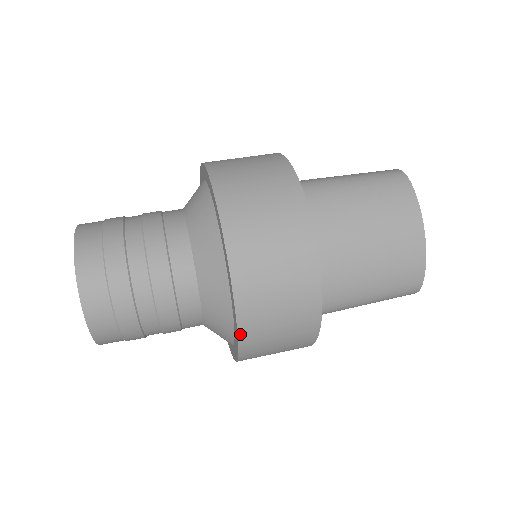
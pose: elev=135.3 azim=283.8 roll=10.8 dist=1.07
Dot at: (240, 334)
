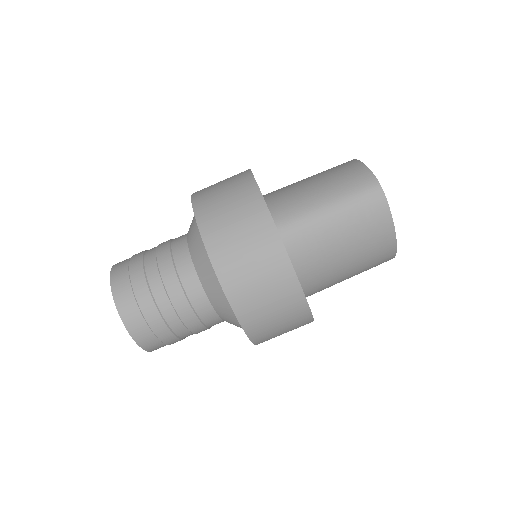
Dot at: occluded
